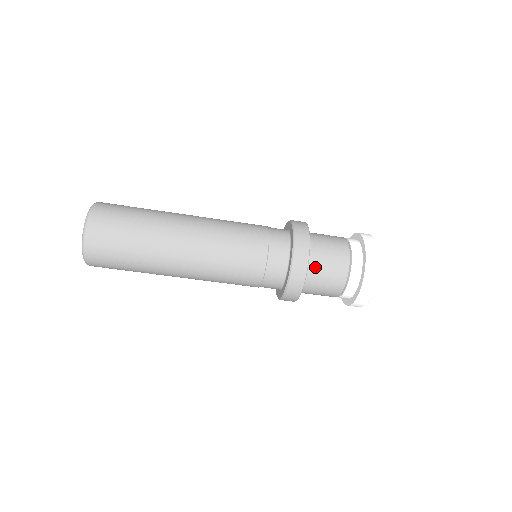
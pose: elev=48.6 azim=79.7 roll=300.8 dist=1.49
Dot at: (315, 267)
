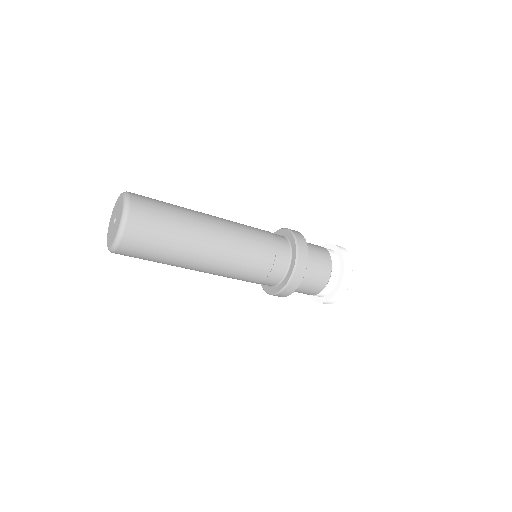
Dot at: (310, 257)
